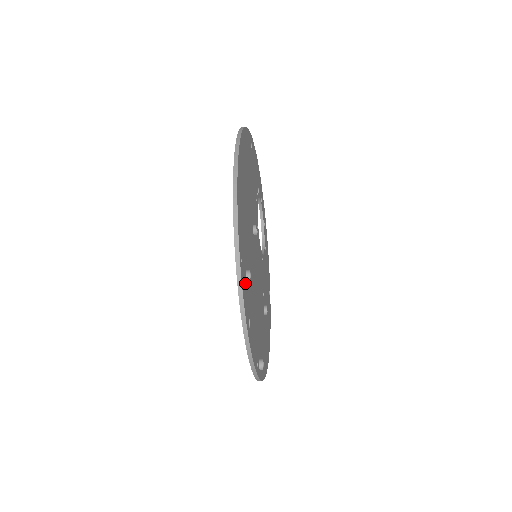
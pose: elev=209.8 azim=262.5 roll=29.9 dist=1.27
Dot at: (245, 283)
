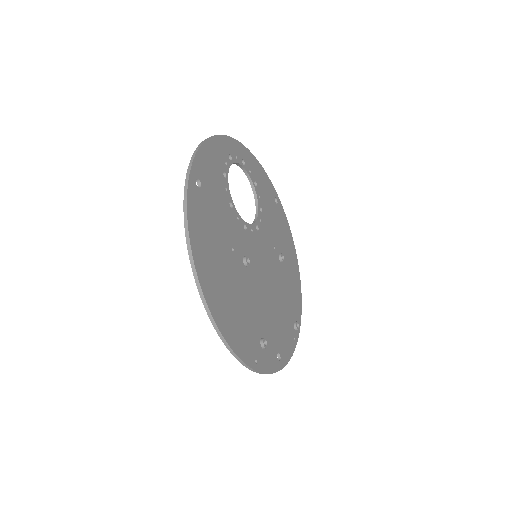
Dot at: (264, 354)
